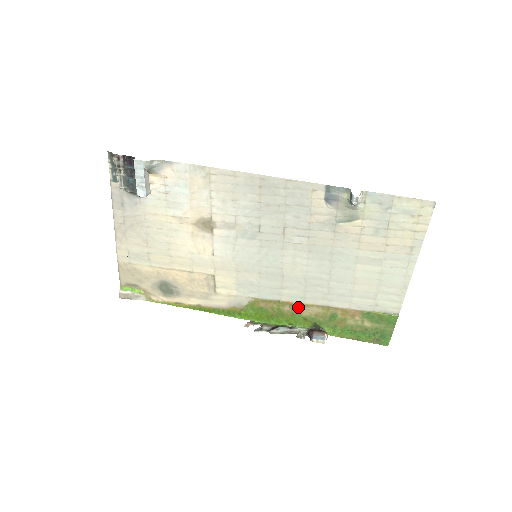
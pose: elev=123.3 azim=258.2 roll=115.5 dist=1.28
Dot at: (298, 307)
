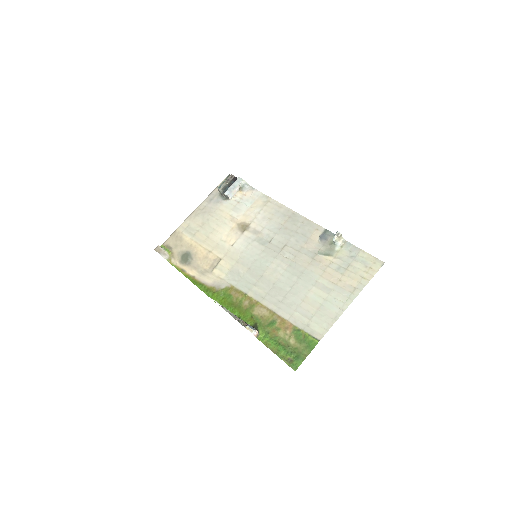
Dot at: (254, 305)
